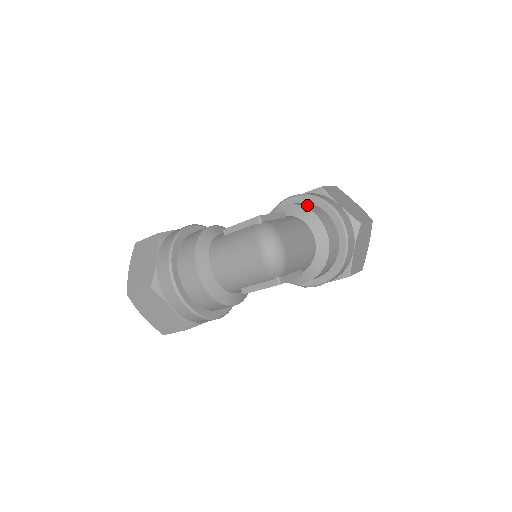
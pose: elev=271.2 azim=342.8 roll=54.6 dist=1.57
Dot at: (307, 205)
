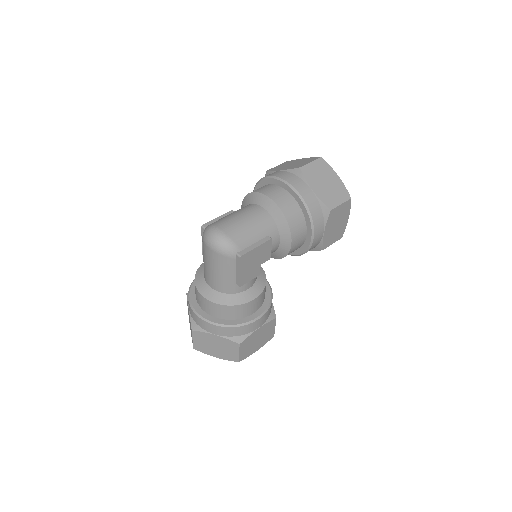
Dot at: occluded
